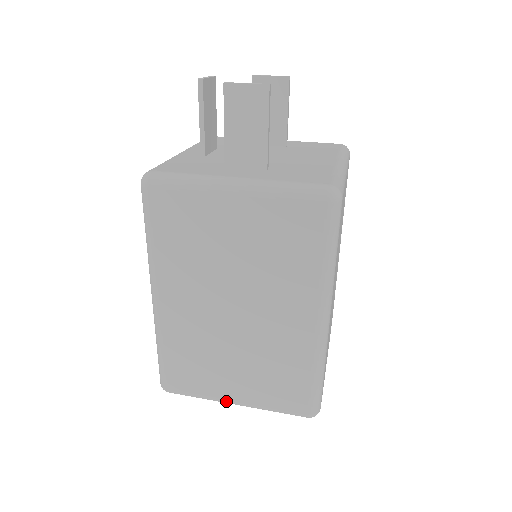
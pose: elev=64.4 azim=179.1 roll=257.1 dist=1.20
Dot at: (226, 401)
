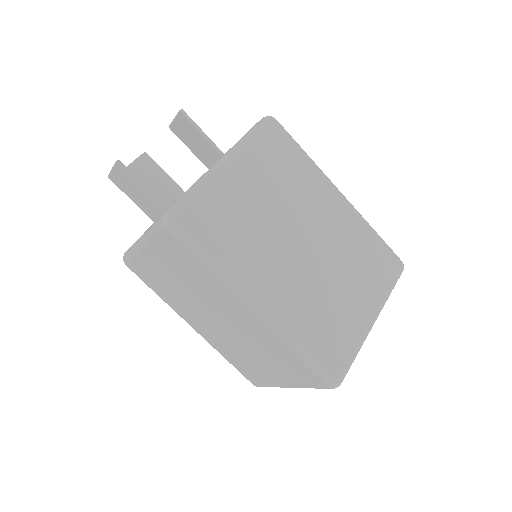
Dot at: (283, 387)
